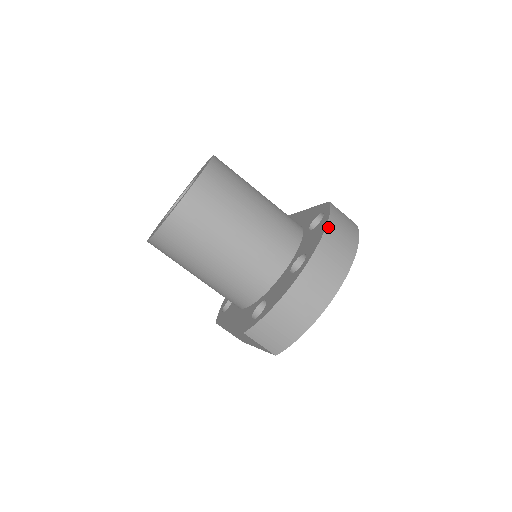
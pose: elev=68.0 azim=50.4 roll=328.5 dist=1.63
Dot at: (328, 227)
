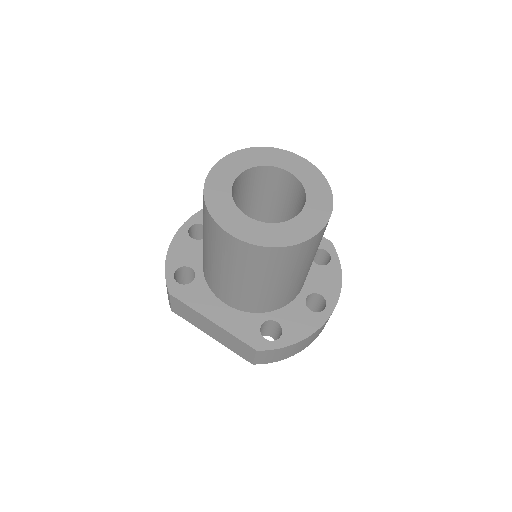
Dot at: occluded
